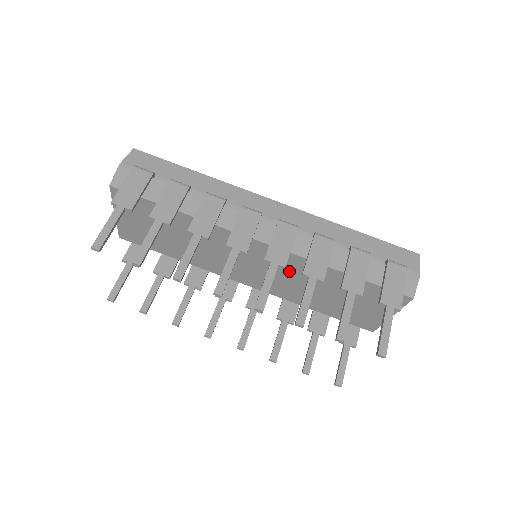
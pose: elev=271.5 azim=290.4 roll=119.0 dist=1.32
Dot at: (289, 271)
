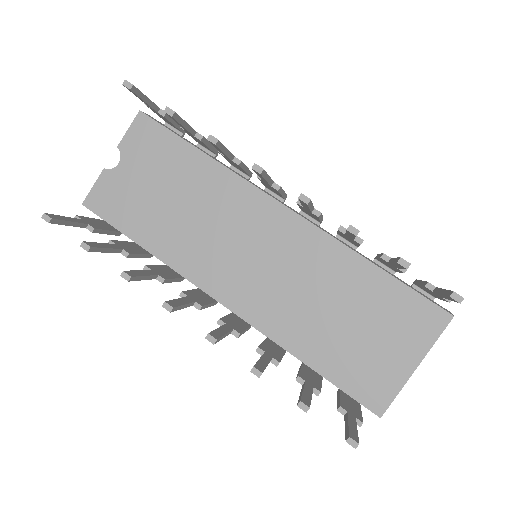
Dot at: (301, 266)
